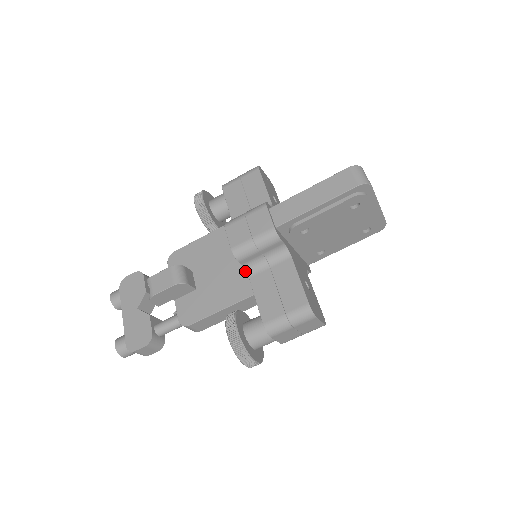
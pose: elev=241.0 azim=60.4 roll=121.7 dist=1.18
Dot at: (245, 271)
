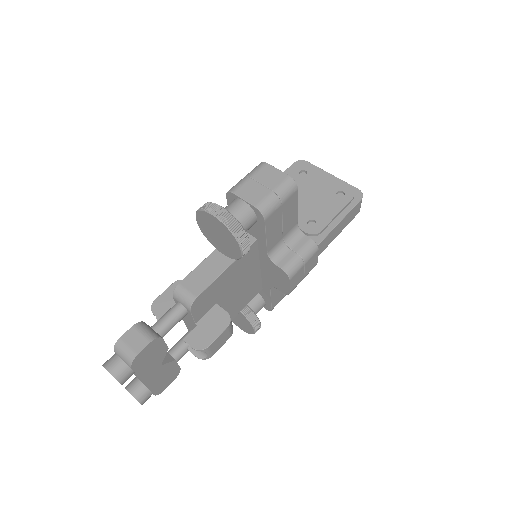
Dot at: occluded
